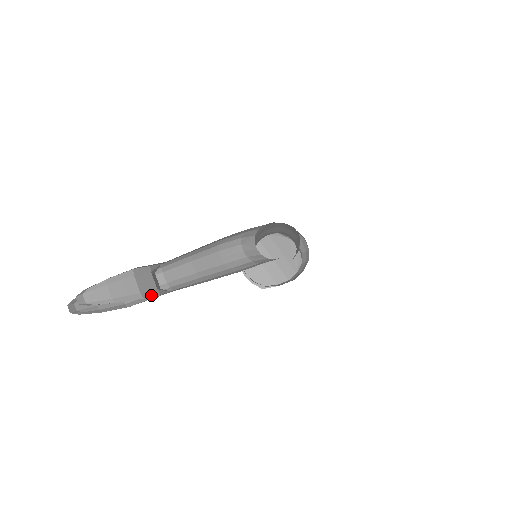
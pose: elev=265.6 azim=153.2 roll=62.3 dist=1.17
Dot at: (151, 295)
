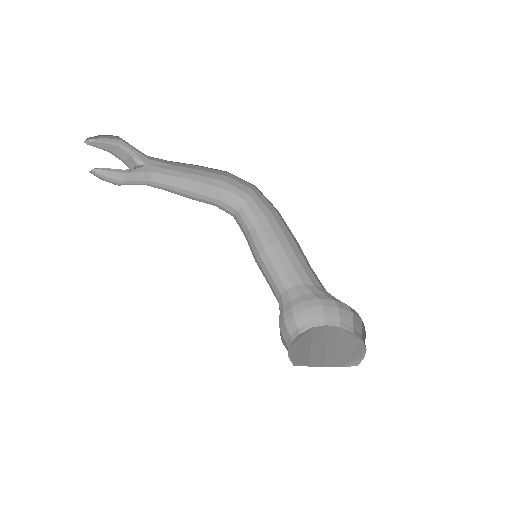
Dot at: (116, 157)
